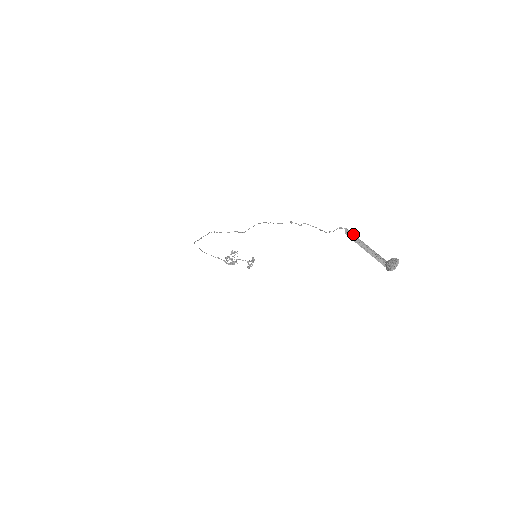
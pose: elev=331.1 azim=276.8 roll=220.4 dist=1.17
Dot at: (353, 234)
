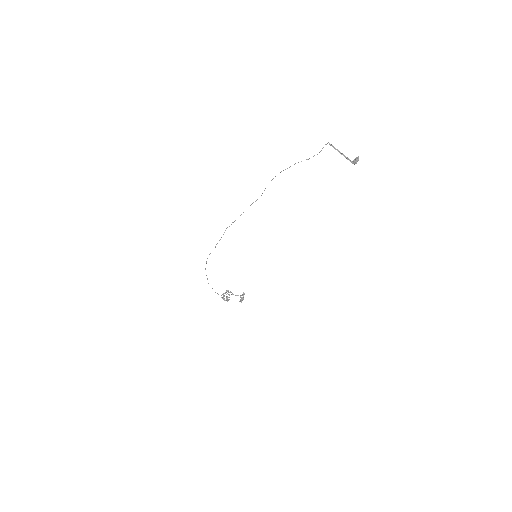
Dot at: (333, 146)
